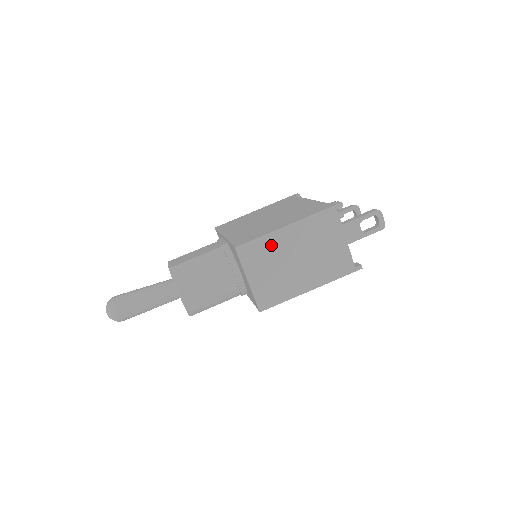
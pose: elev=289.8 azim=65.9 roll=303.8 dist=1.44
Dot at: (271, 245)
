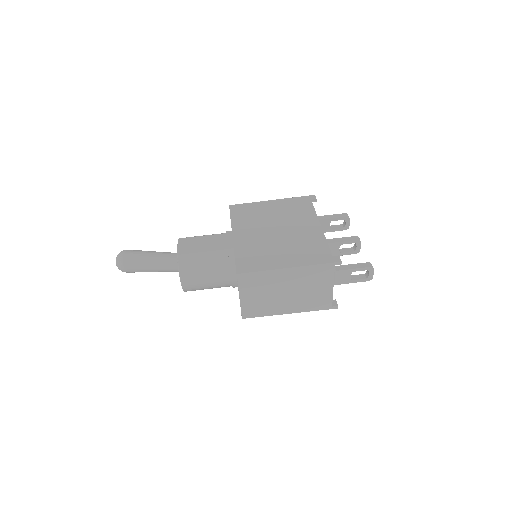
Dot at: (268, 278)
